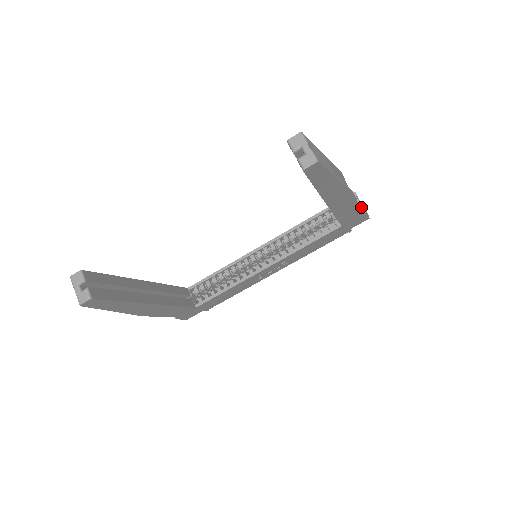
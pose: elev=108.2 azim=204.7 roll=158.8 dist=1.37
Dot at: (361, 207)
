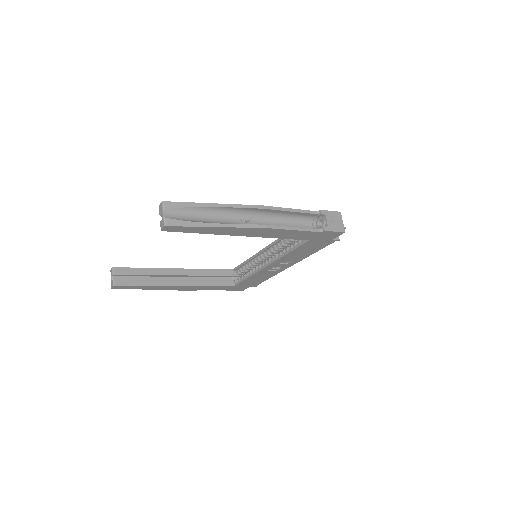
Dot at: (326, 224)
